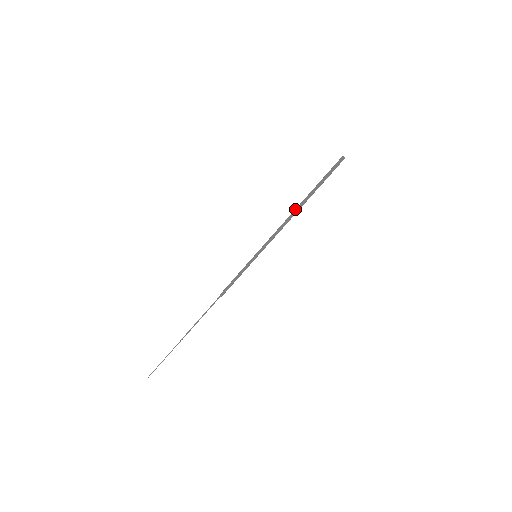
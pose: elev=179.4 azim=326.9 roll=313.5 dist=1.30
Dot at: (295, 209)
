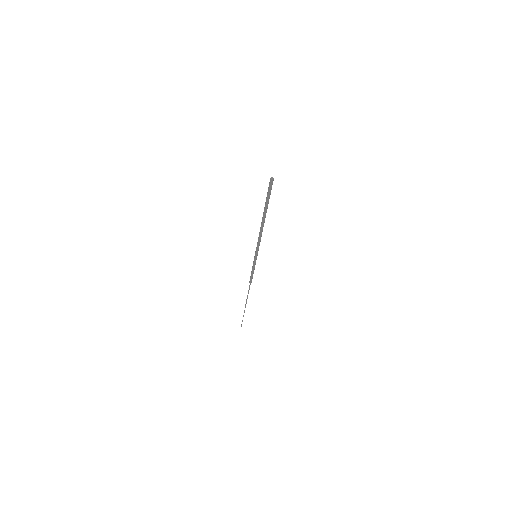
Dot at: (261, 222)
